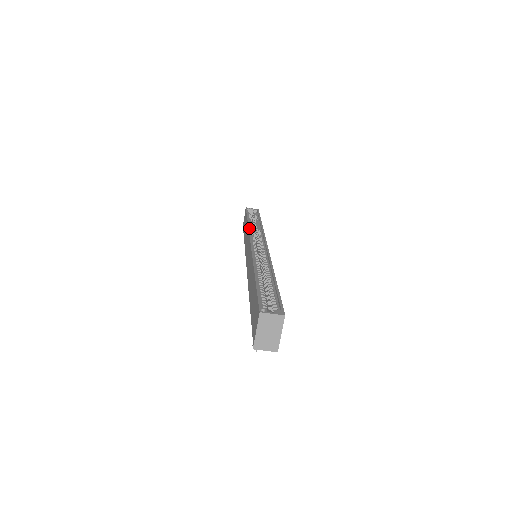
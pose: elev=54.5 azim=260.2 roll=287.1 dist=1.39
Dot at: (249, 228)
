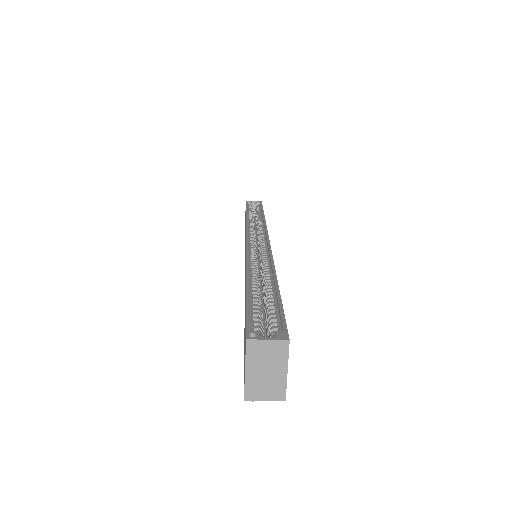
Dot at: (246, 222)
